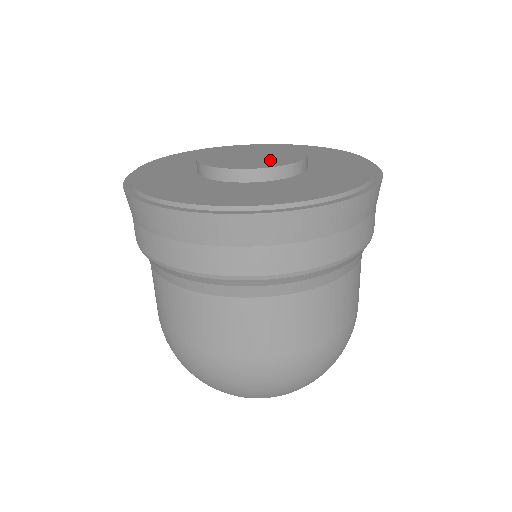
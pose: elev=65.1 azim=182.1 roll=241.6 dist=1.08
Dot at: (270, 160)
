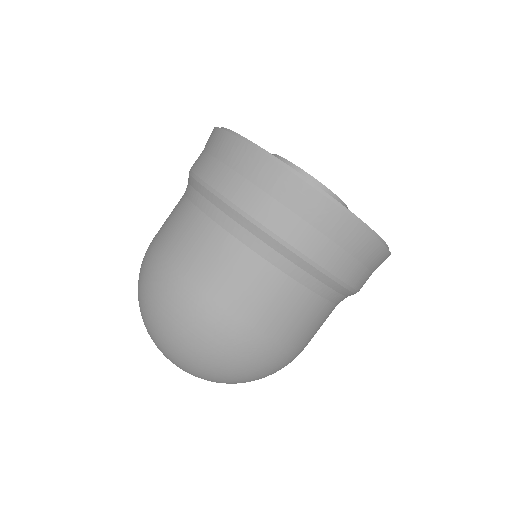
Dot at: occluded
